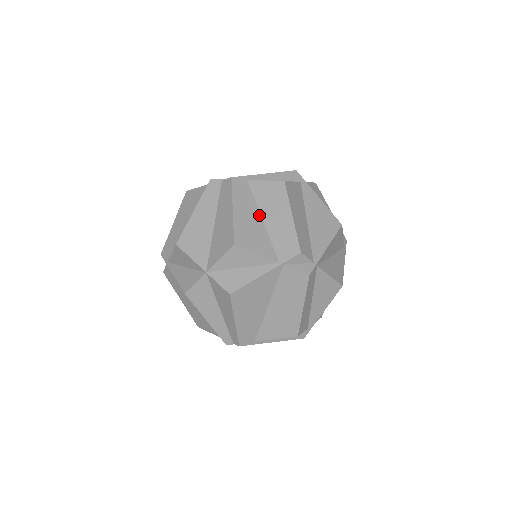
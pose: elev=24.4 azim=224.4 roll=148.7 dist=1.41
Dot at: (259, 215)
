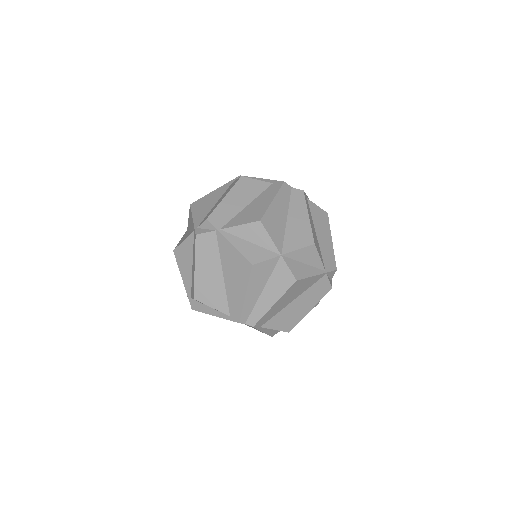
Dot at: (315, 229)
